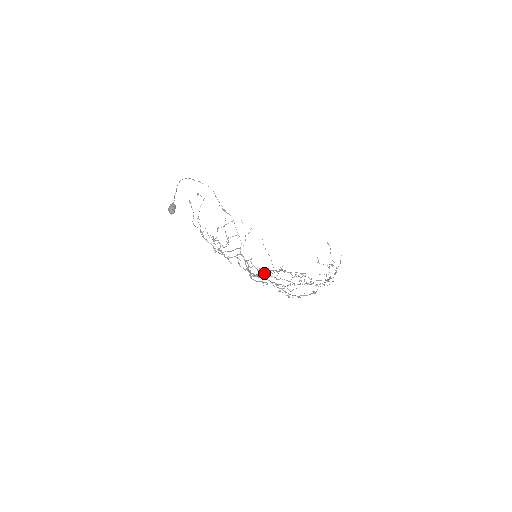
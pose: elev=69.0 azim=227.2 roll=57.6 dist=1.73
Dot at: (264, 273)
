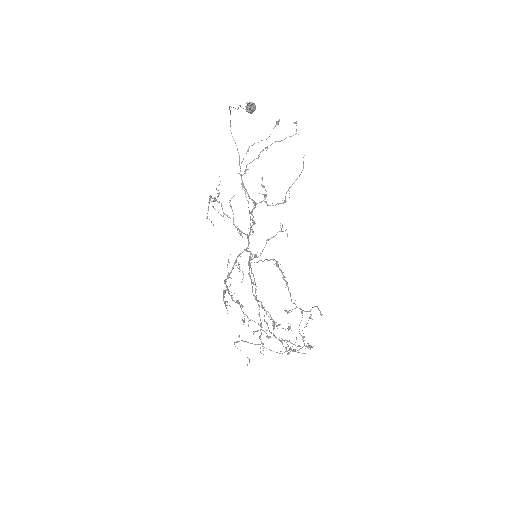
Dot at: occluded
